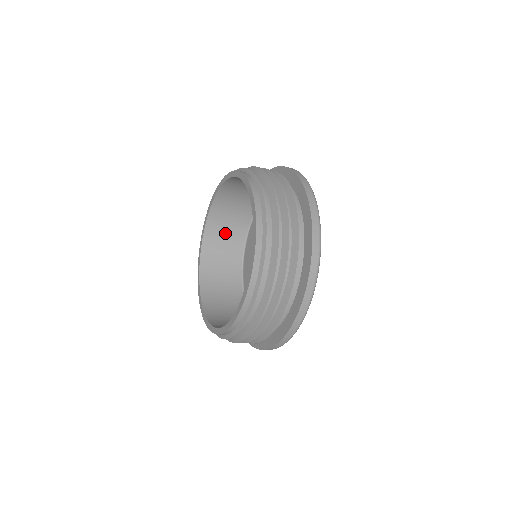
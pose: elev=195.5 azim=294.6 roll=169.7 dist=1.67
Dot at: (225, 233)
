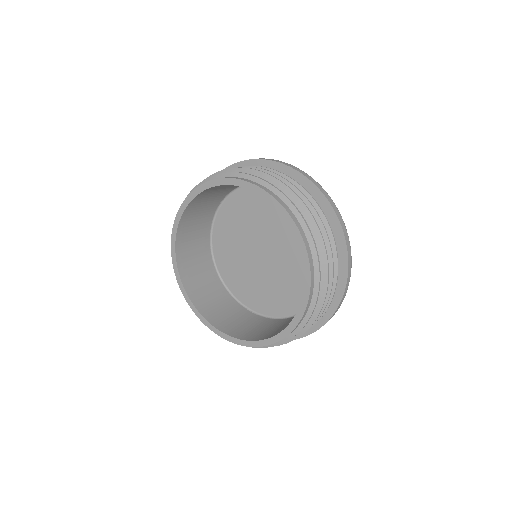
Dot at: occluded
